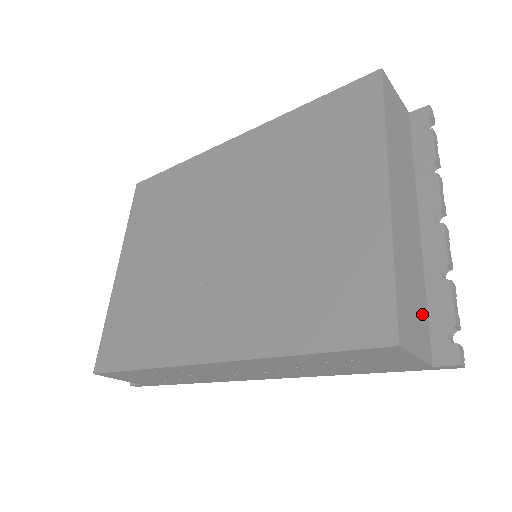
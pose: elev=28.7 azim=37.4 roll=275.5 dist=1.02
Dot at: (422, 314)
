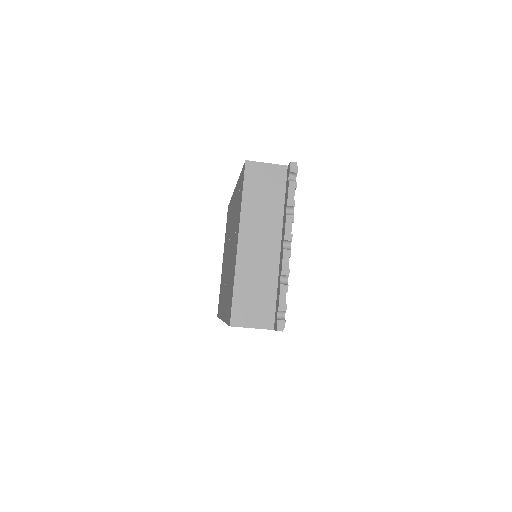
Dot at: (267, 304)
